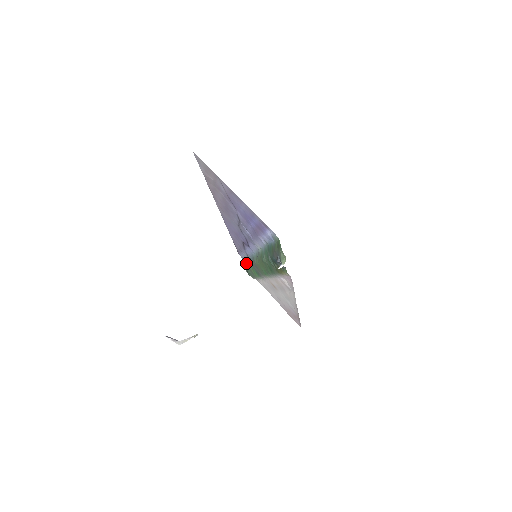
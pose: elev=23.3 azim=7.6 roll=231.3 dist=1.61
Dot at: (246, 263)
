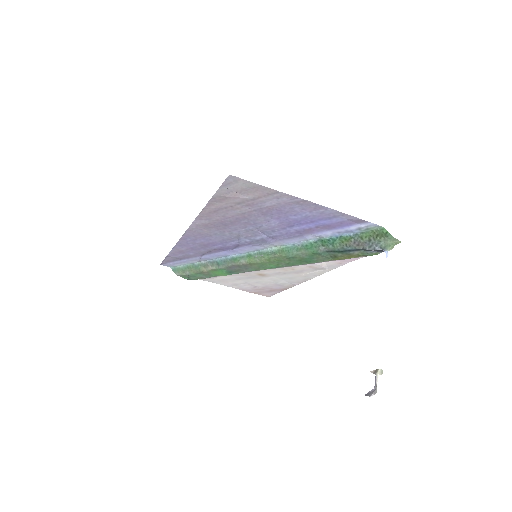
Dot at: (188, 269)
